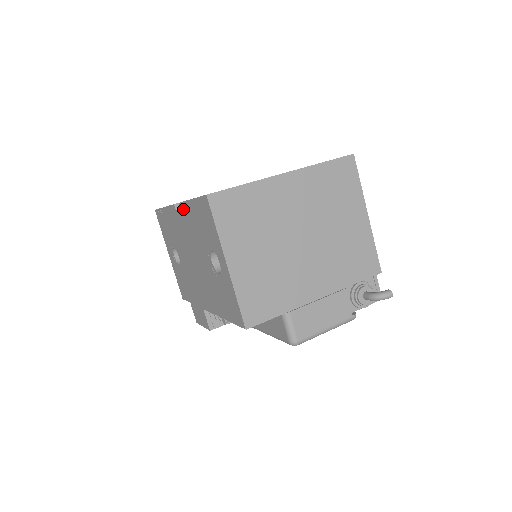
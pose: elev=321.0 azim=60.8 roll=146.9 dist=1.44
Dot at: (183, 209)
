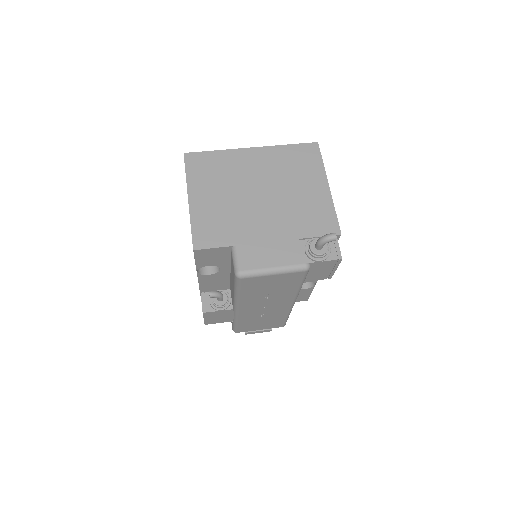
Dot at: occluded
